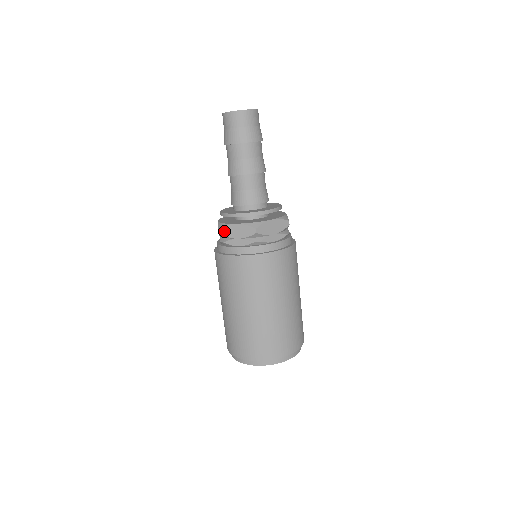
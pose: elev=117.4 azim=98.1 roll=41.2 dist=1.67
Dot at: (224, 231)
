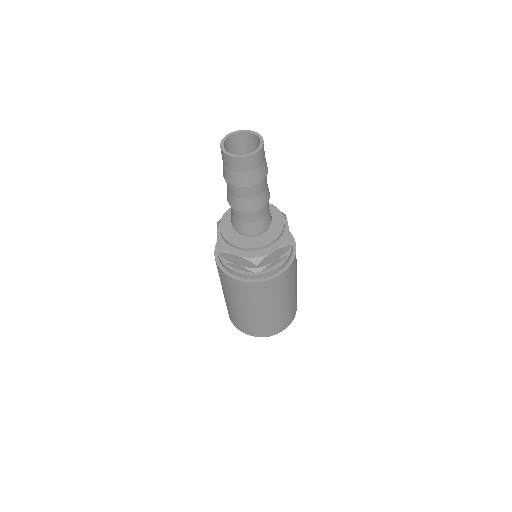
Dot at: (224, 256)
